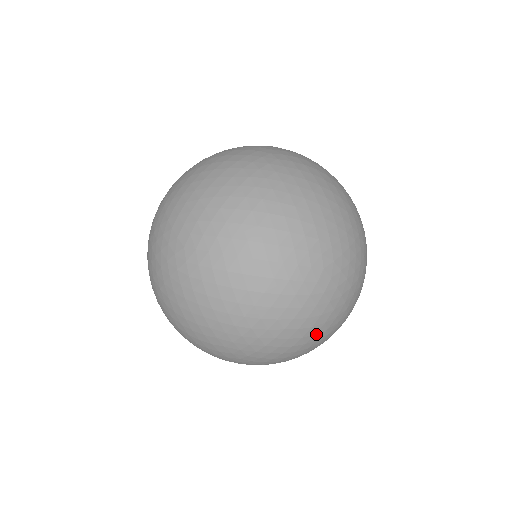
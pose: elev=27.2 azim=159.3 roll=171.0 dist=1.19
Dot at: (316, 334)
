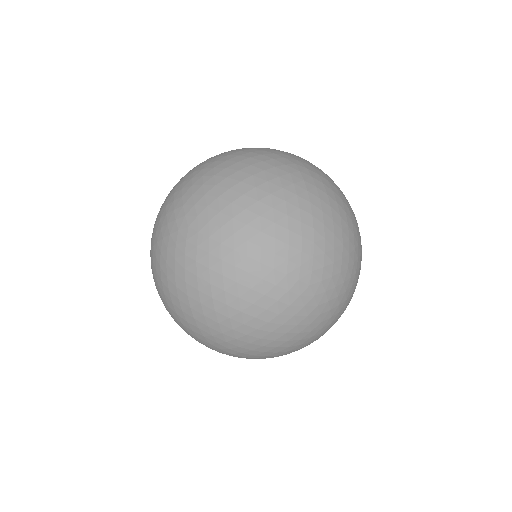
Dot at: (341, 216)
